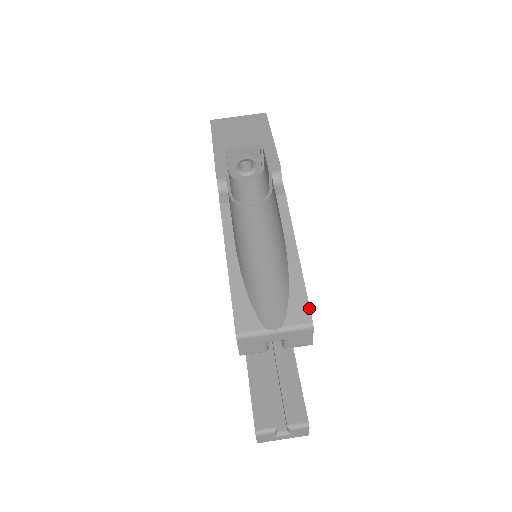
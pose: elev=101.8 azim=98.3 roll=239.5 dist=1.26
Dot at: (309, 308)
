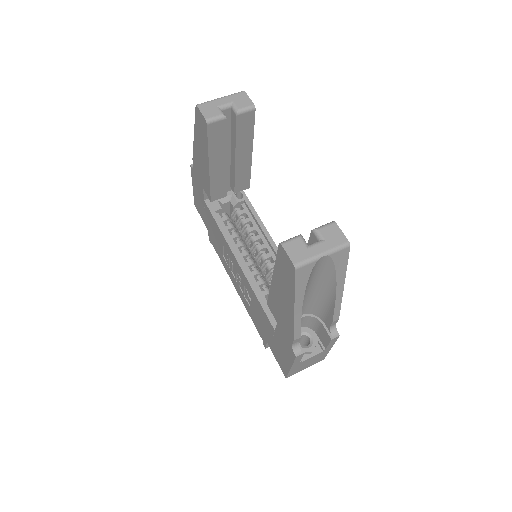
Dot at: occluded
